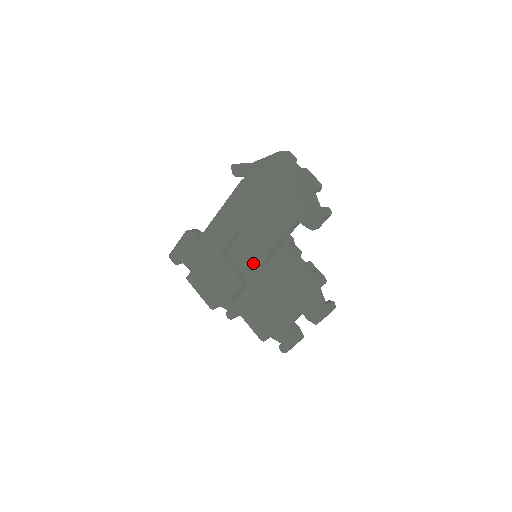
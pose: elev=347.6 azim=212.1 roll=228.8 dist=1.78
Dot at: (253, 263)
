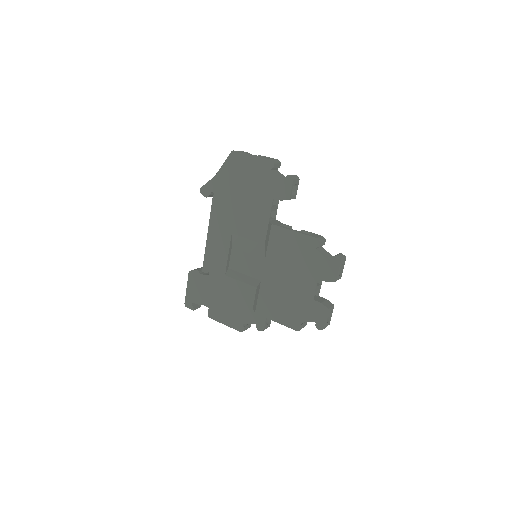
Dot at: (255, 261)
